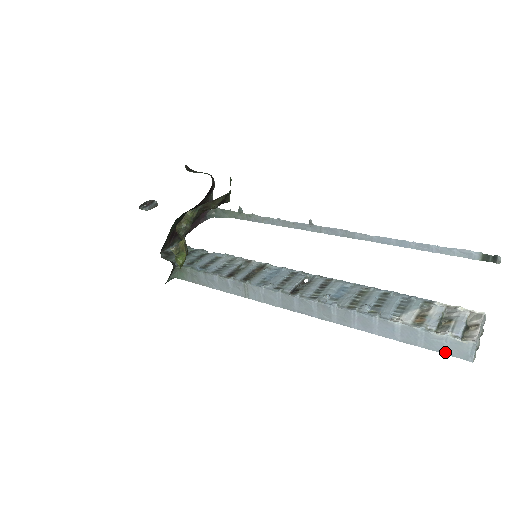
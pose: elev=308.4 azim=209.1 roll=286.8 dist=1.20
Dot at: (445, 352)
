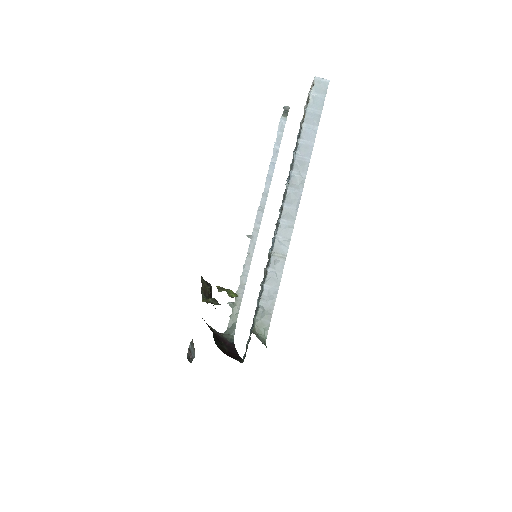
Dot at: (324, 97)
